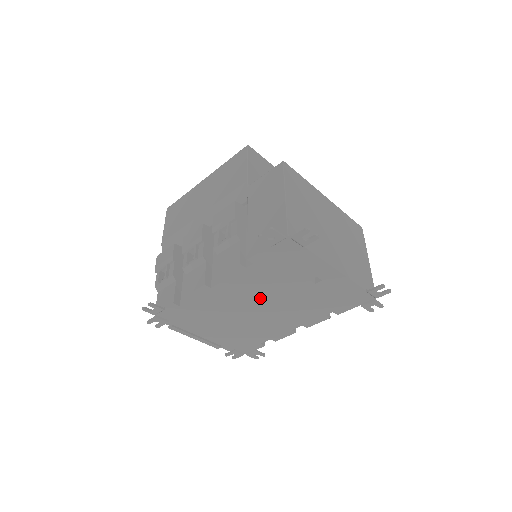
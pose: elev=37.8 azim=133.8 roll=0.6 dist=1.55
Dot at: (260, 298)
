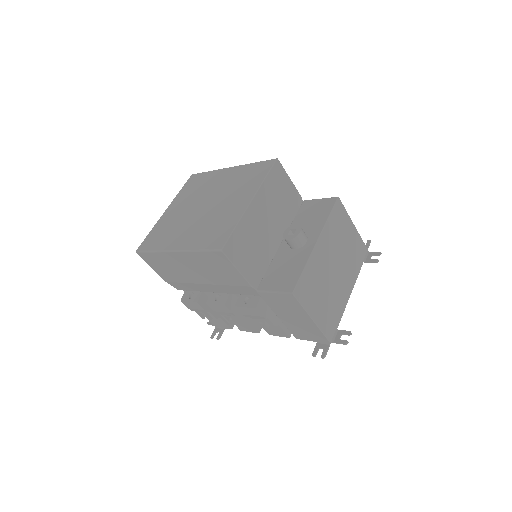
Dot at: occluded
